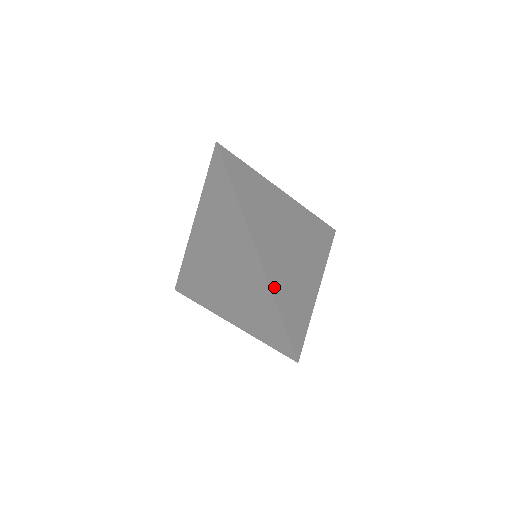
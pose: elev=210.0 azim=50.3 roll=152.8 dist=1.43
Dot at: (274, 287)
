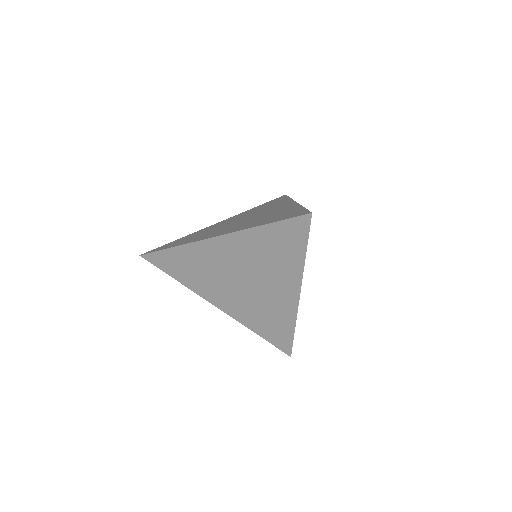
Dot at: occluded
